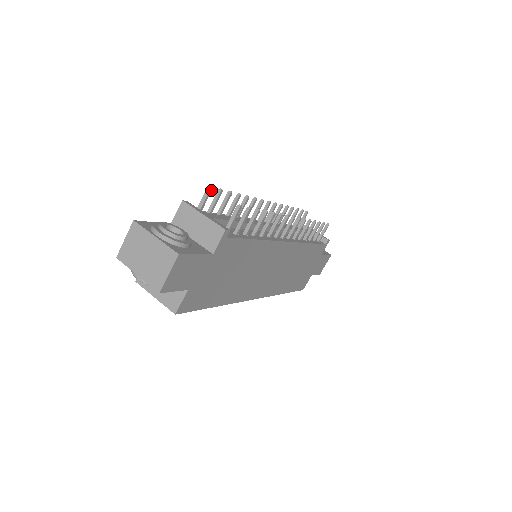
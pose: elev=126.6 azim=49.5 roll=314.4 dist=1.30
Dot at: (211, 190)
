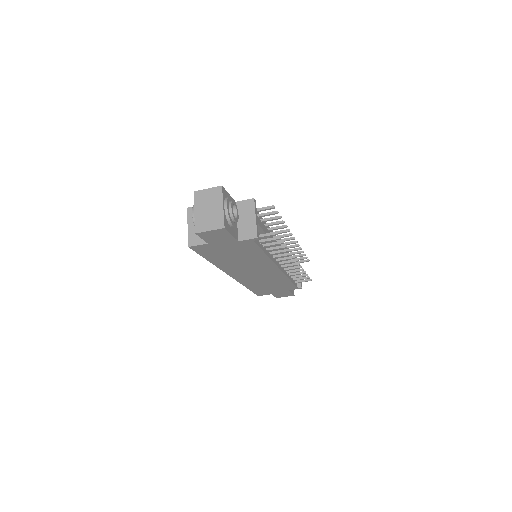
Dot at: (273, 208)
